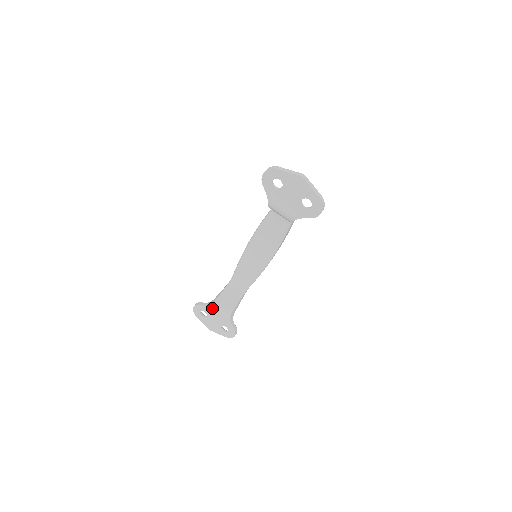
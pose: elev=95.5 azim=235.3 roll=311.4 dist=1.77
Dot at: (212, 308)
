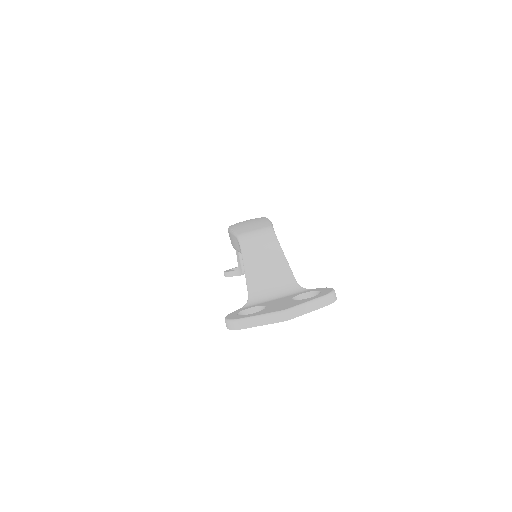
Dot at: occluded
